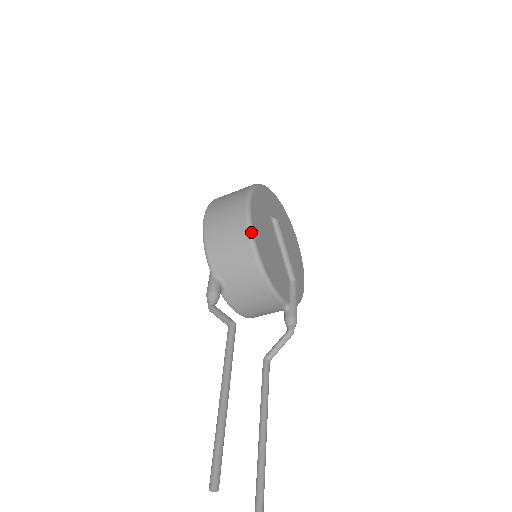
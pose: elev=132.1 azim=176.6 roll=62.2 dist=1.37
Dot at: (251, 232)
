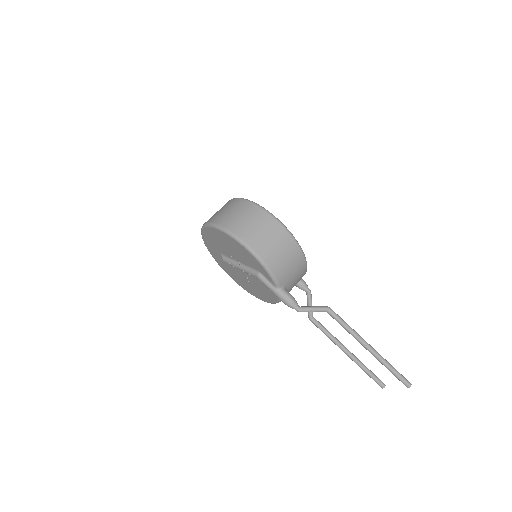
Dot at: occluded
